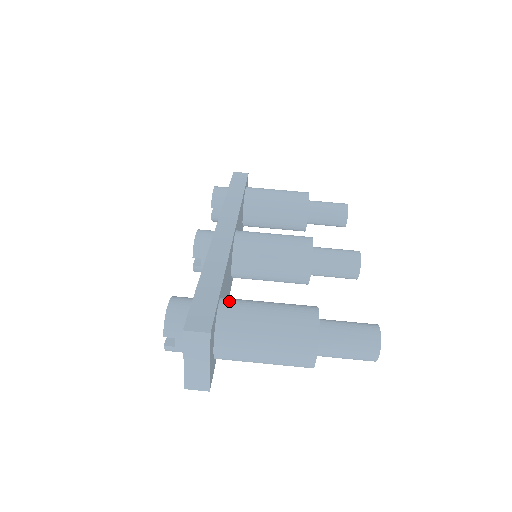
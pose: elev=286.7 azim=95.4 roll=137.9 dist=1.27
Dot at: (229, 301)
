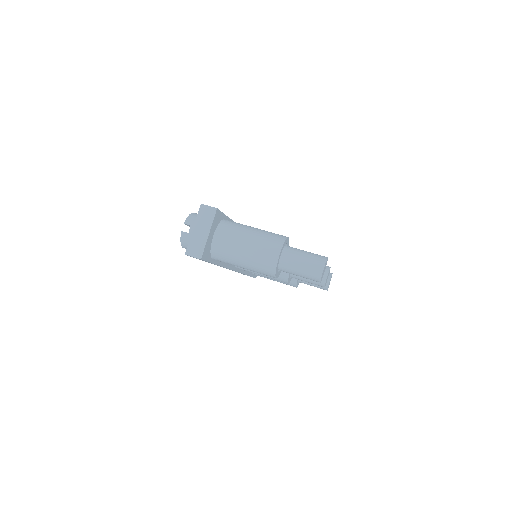
Dot at: occluded
